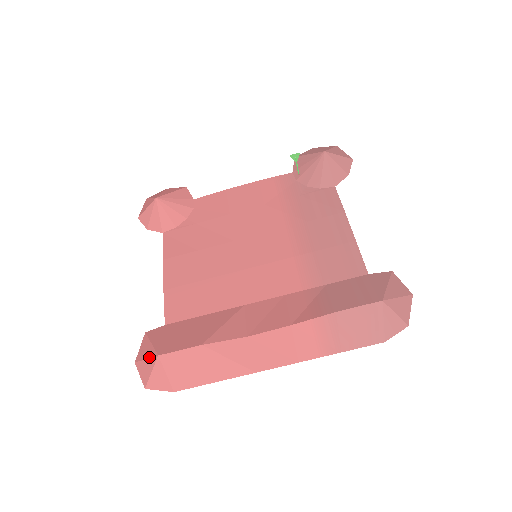
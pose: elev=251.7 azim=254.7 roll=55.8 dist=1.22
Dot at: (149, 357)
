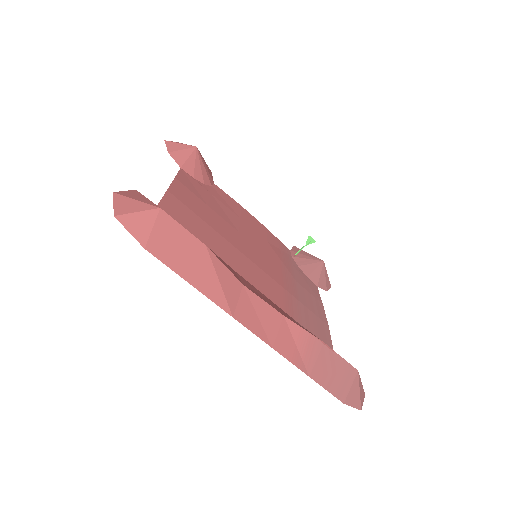
Dot at: (143, 201)
